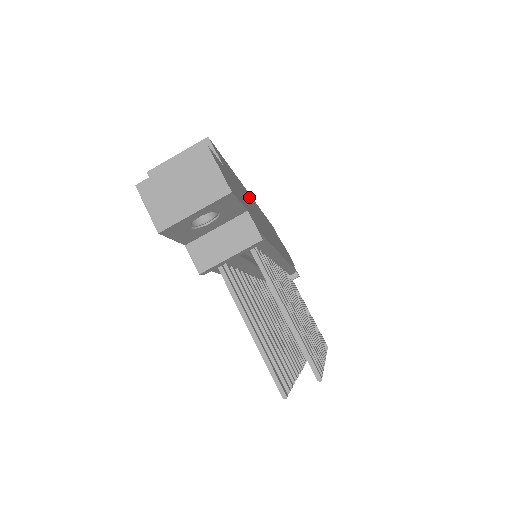
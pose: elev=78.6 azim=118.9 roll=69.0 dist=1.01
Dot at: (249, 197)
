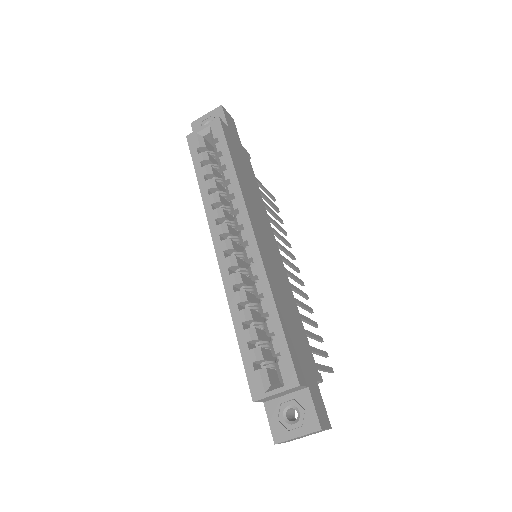
Dot at: (272, 277)
